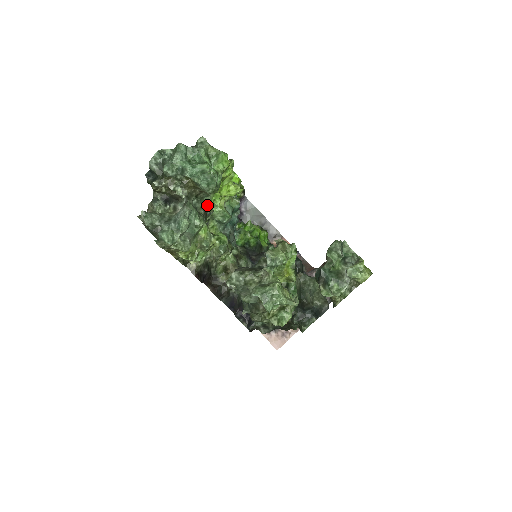
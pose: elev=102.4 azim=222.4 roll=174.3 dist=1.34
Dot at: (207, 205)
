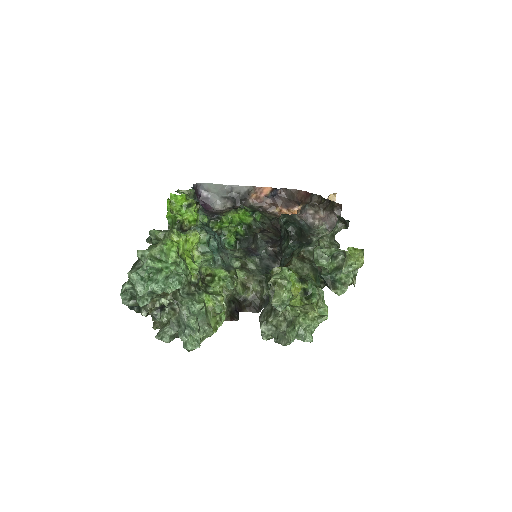
Dot at: (190, 278)
